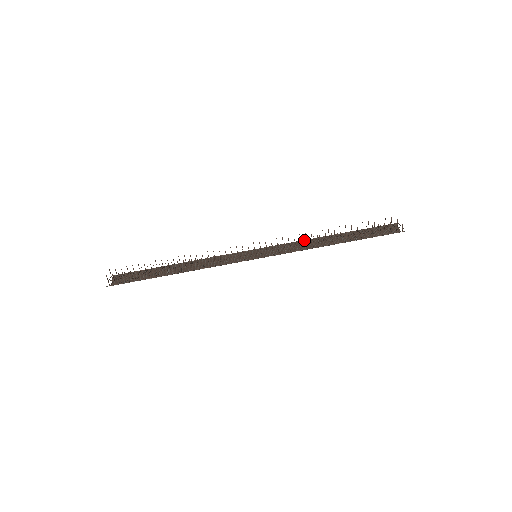
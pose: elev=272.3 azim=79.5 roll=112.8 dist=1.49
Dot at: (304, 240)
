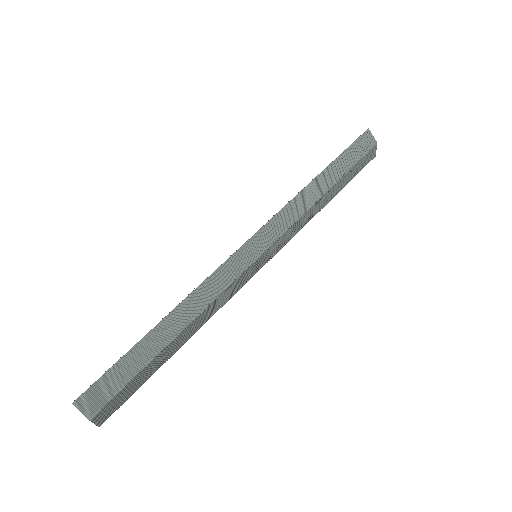
Dot at: (304, 225)
